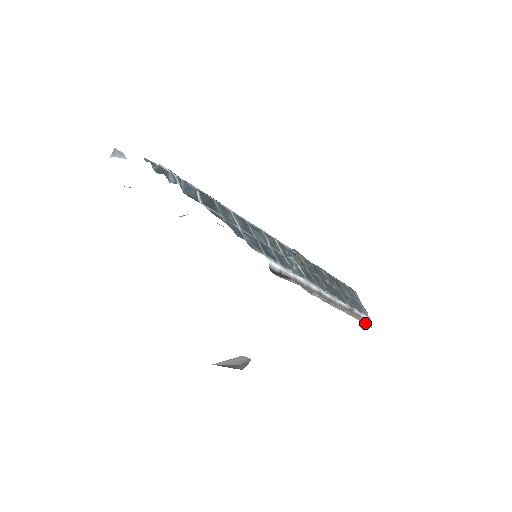
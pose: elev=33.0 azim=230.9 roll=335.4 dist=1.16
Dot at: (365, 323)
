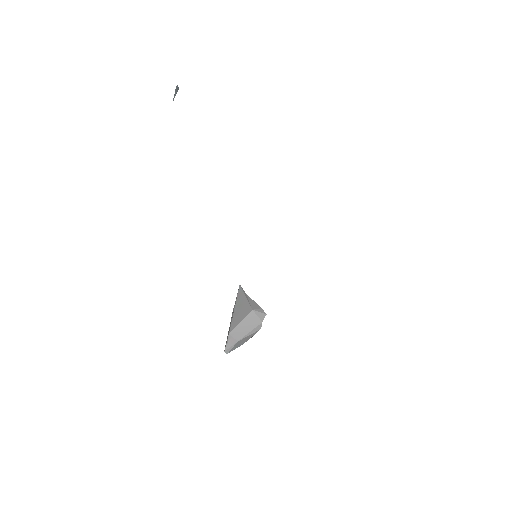
Dot at: occluded
